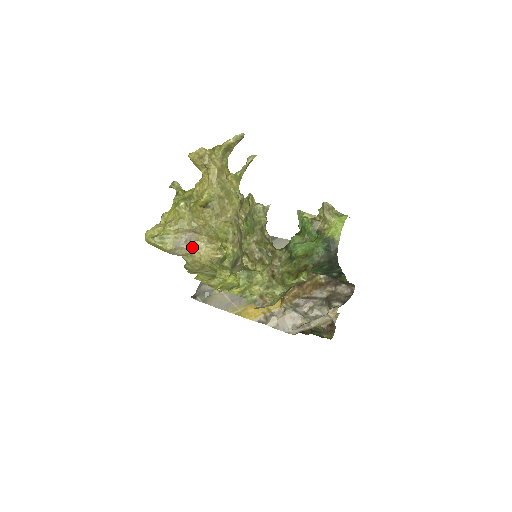
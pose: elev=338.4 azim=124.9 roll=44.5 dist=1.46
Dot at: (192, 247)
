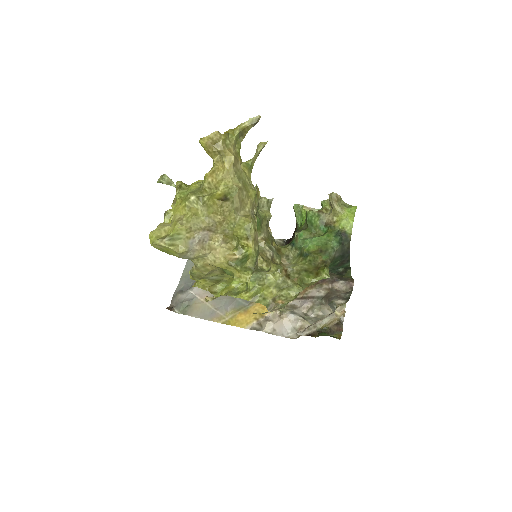
Dot at: (206, 248)
